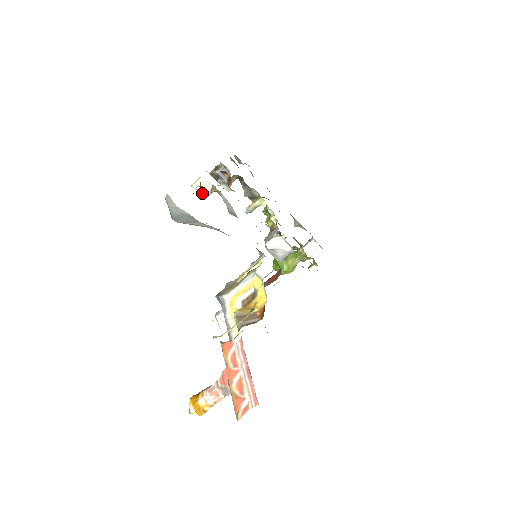
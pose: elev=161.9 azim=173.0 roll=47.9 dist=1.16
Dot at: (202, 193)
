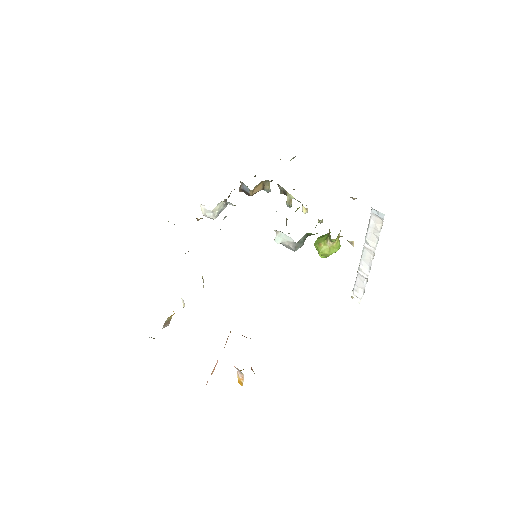
Dot at: occluded
